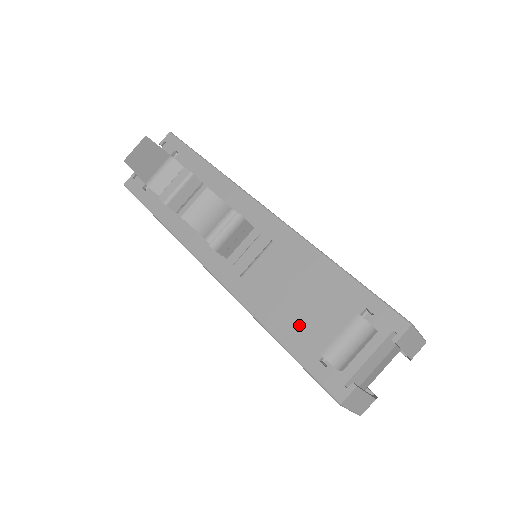
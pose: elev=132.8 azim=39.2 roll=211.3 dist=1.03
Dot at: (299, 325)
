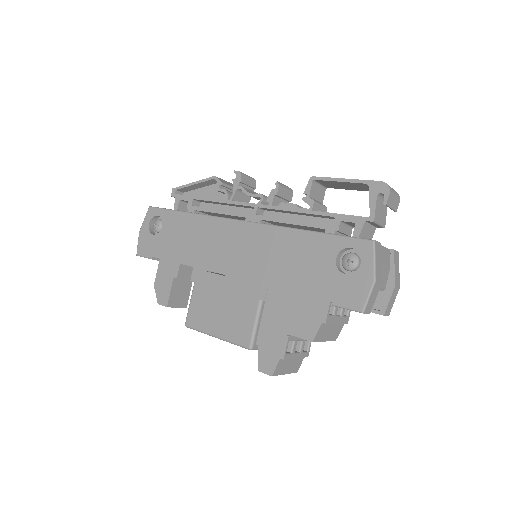
Dot at: (361, 180)
